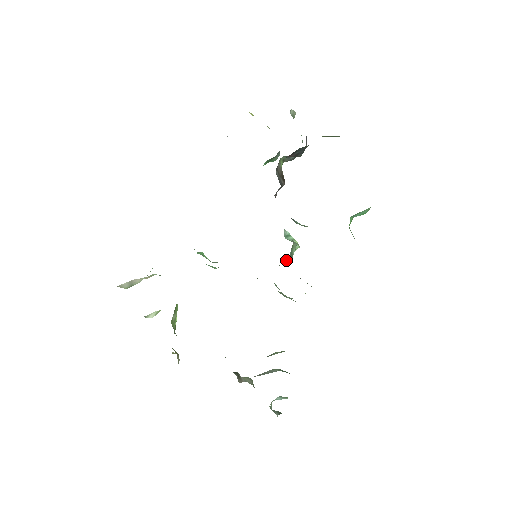
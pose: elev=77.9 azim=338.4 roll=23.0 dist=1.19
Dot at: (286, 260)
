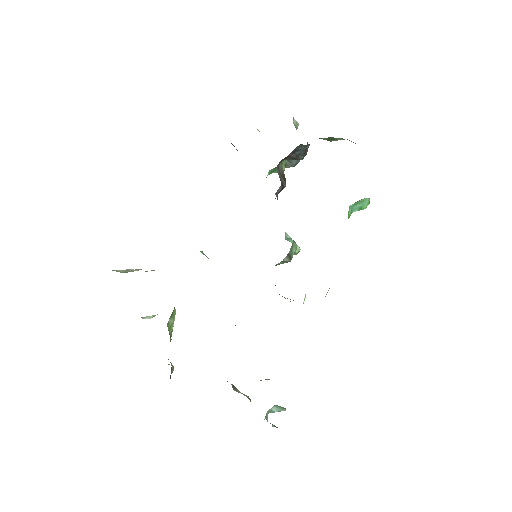
Dot at: (285, 257)
